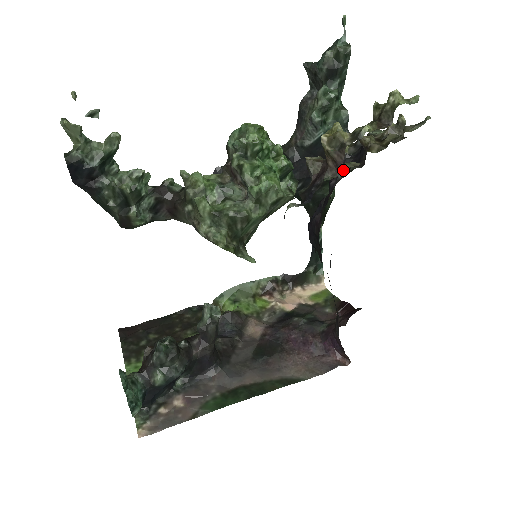
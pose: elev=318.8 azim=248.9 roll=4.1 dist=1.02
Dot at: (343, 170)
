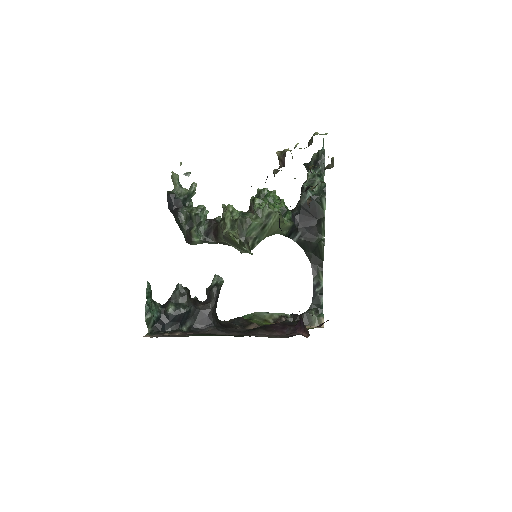
Dot at: (305, 191)
